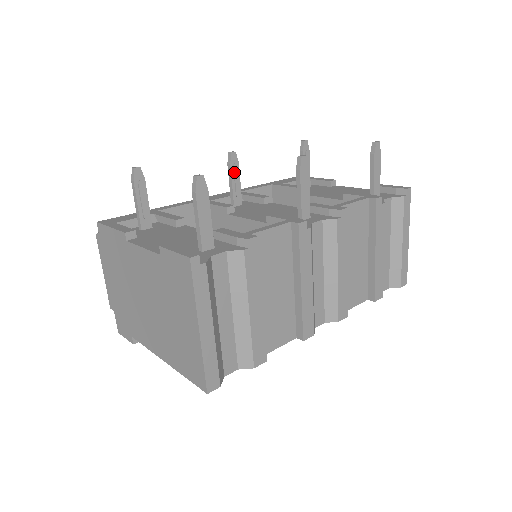
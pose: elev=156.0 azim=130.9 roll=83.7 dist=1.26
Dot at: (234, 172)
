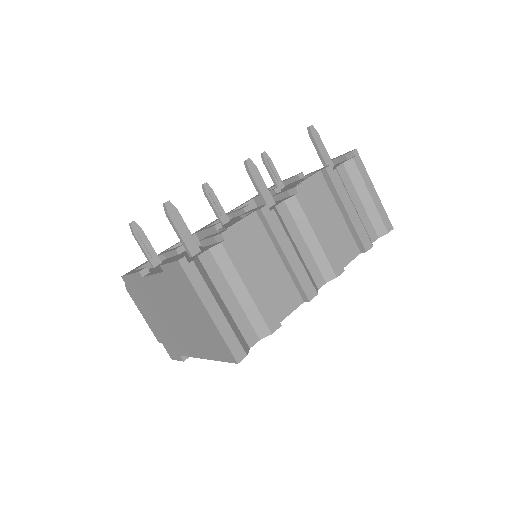
Dot at: (212, 198)
